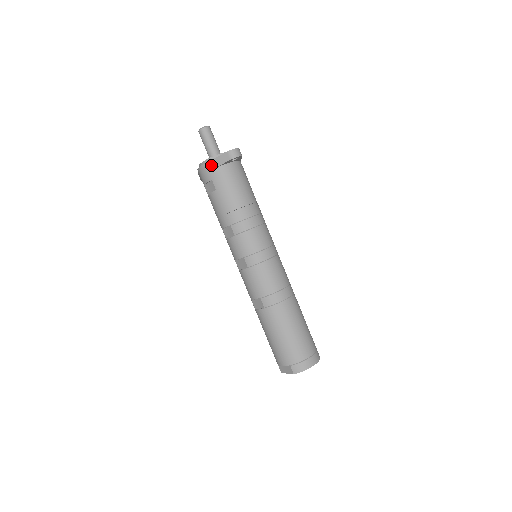
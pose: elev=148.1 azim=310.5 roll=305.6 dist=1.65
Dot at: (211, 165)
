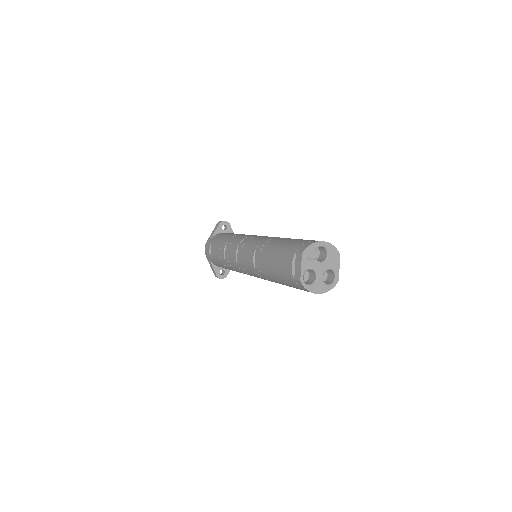
Dot at: (210, 238)
